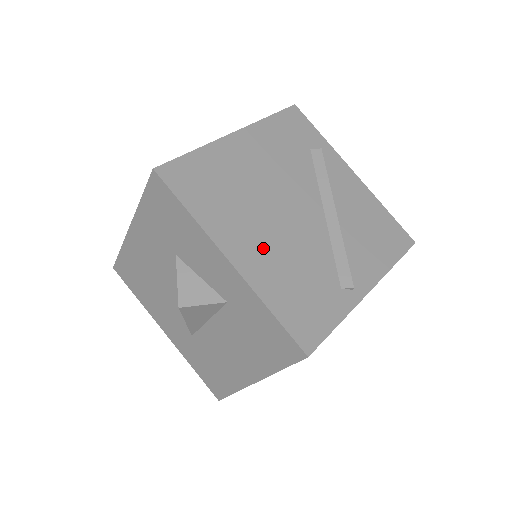
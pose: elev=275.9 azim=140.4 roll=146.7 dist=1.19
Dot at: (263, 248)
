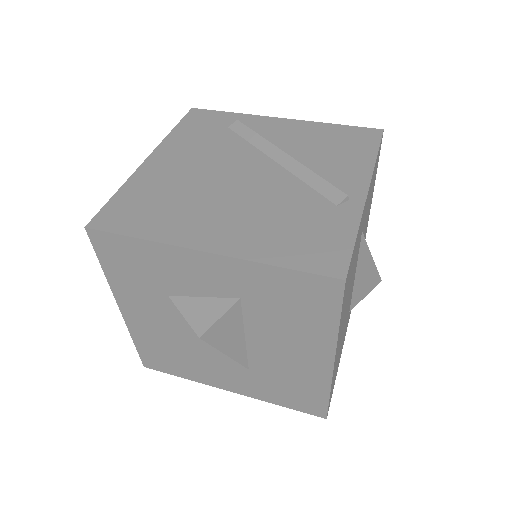
Dot at: (233, 222)
